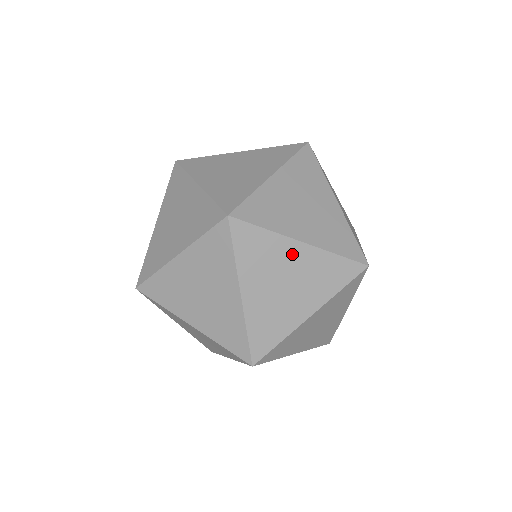
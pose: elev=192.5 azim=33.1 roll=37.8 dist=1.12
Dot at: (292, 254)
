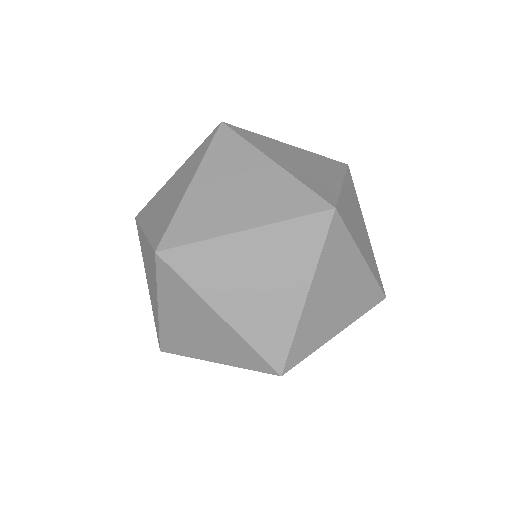
Dot at: (354, 267)
